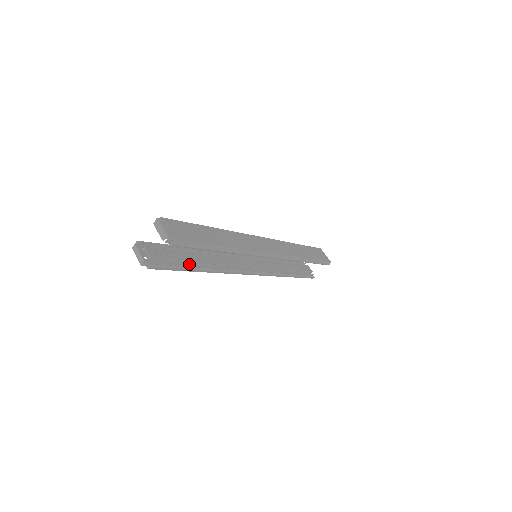
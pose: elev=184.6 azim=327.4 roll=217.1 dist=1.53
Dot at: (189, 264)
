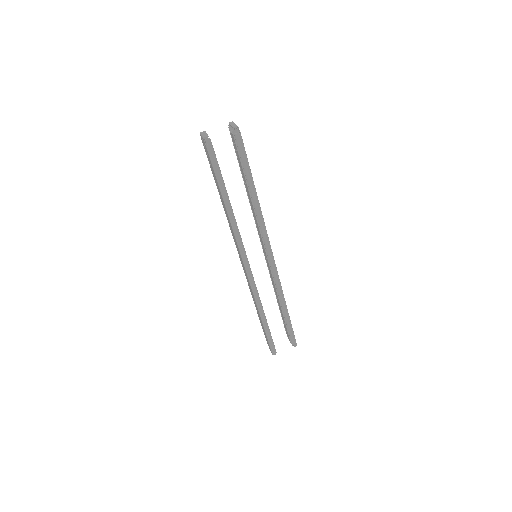
Dot at: occluded
